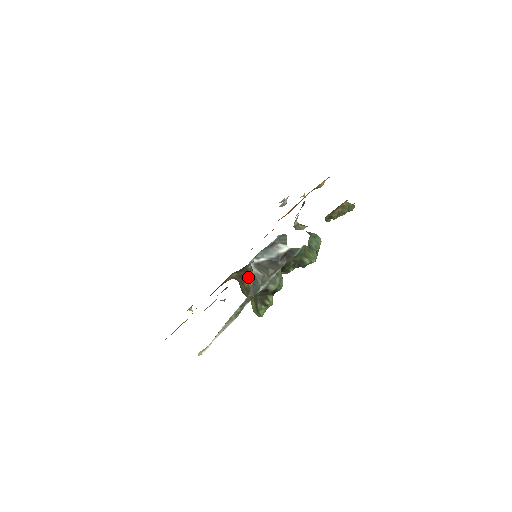
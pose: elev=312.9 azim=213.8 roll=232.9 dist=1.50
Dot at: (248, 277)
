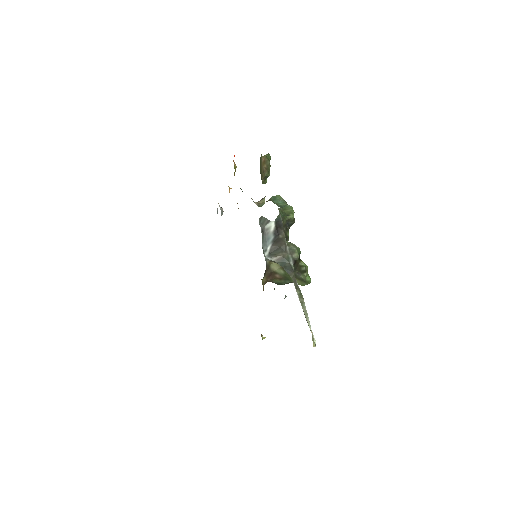
Dot at: (274, 270)
